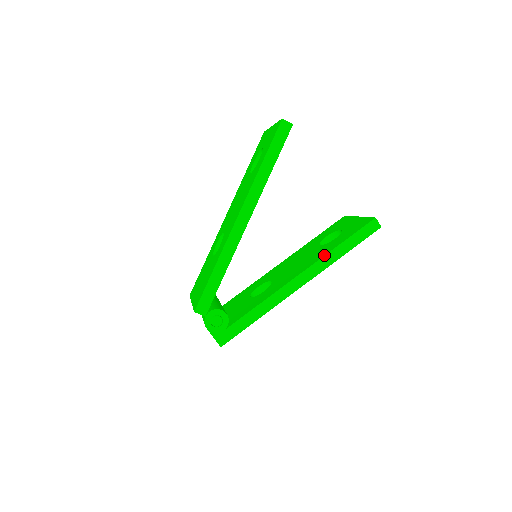
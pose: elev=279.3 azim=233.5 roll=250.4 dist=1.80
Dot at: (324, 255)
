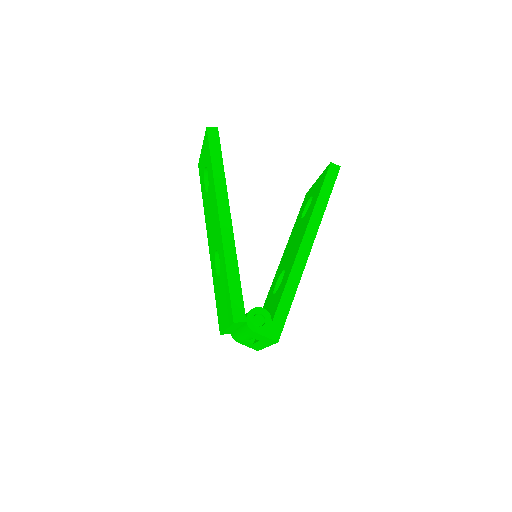
Dot at: (311, 213)
